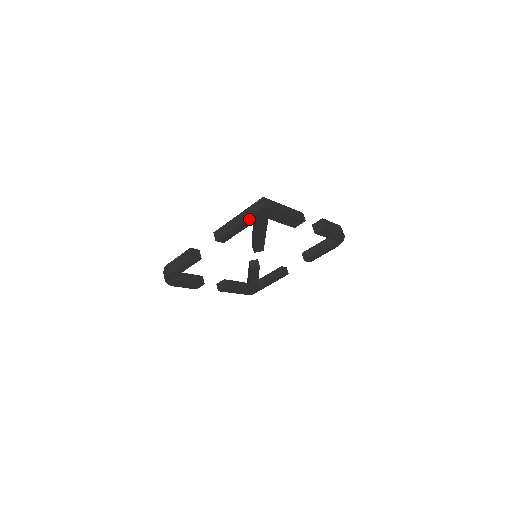
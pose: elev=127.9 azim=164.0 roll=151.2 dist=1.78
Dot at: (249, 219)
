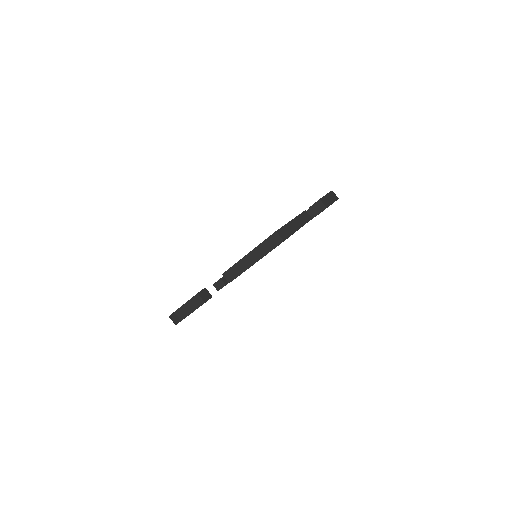
Dot at: occluded
